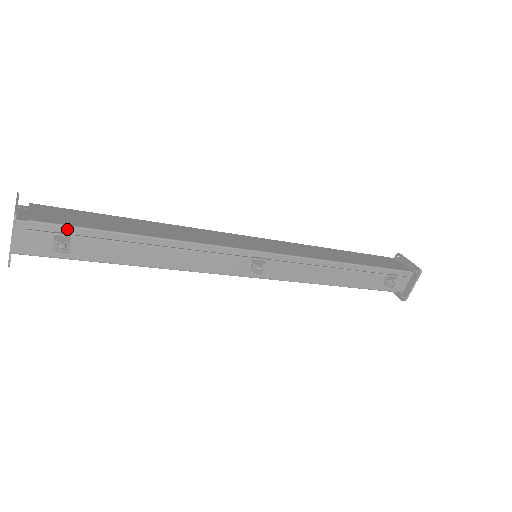
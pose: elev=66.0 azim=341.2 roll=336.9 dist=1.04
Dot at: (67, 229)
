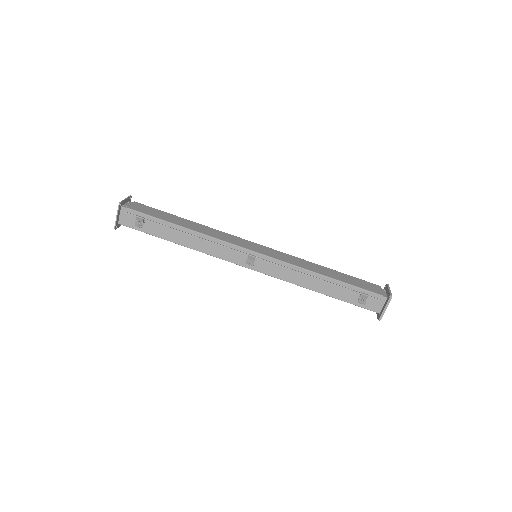
Dot at: (143, 215)
